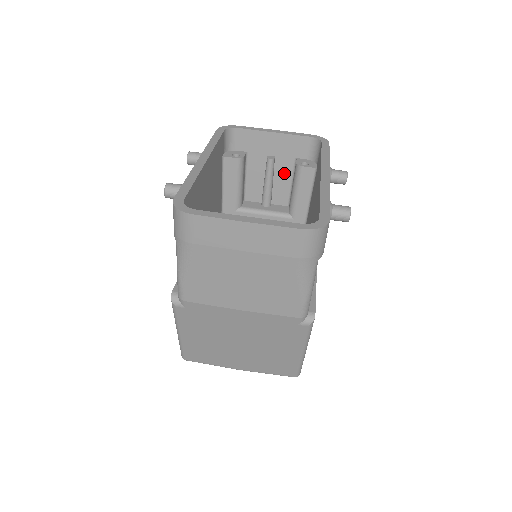
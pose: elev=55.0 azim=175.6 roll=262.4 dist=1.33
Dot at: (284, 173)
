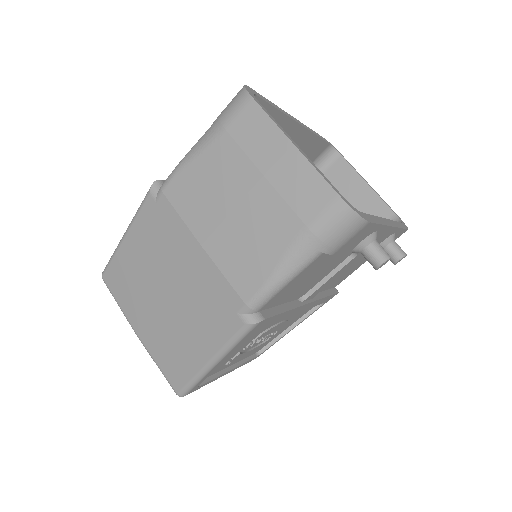
Dot at: occluded
